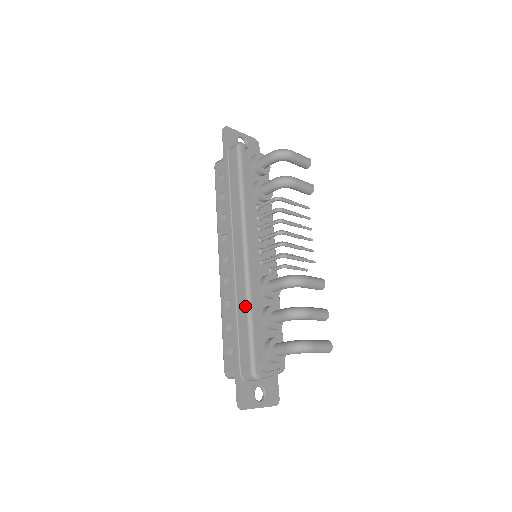
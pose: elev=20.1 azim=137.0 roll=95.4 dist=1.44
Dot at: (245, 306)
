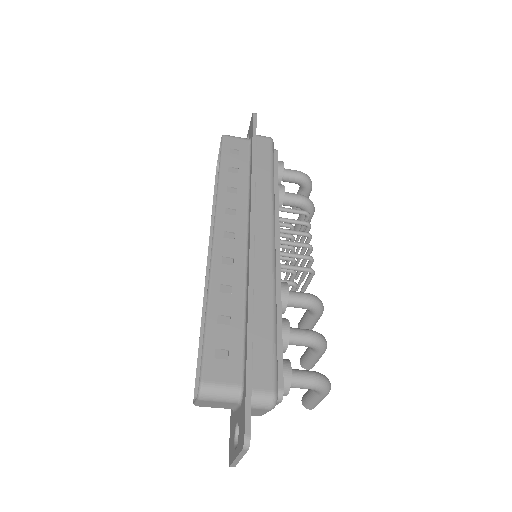
Dot at: (271, 301)
